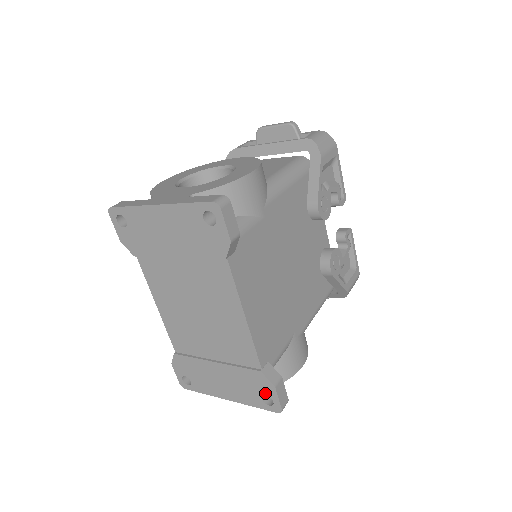
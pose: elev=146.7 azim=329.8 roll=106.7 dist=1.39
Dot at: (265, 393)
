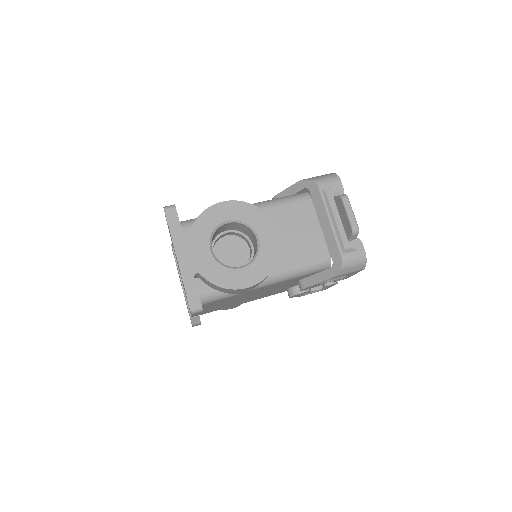
Dot at: occluded
